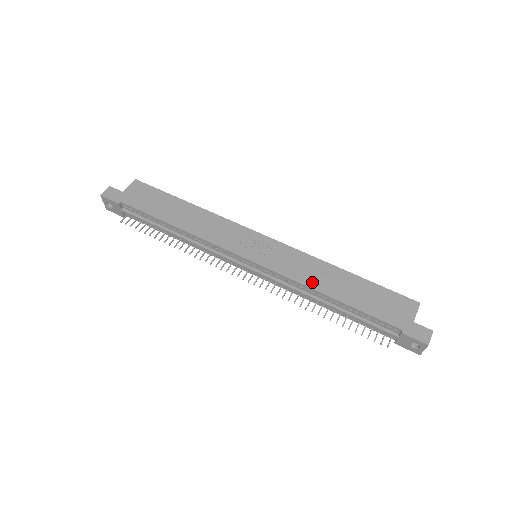
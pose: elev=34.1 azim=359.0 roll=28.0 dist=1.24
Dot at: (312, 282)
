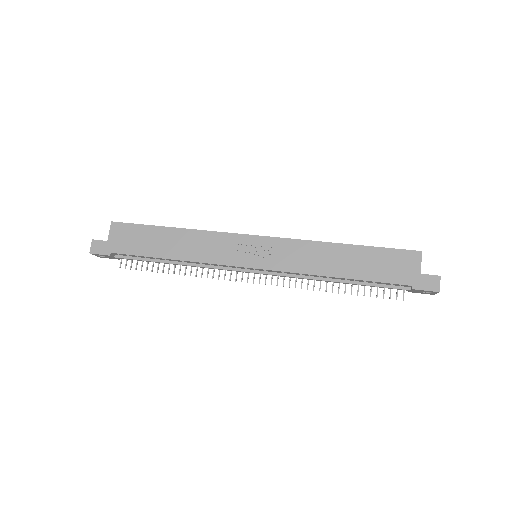
Dot at: (317, 269)
